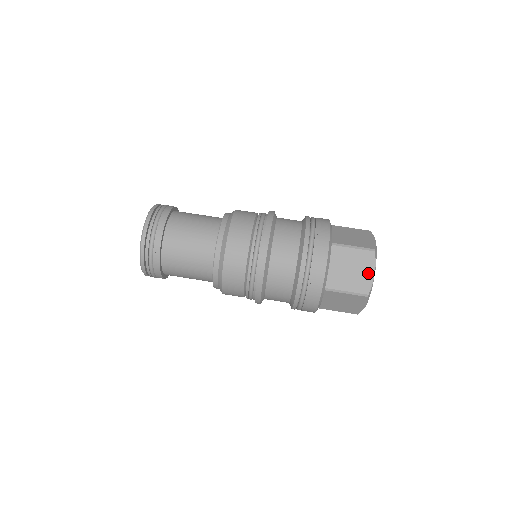
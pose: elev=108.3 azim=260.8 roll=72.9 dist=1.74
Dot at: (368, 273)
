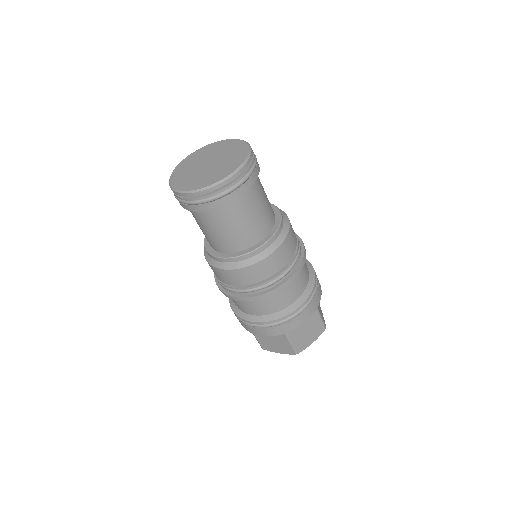
Dot at: (311, 340)
